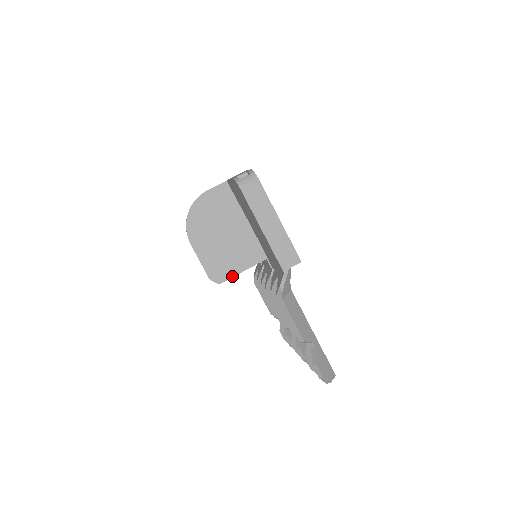
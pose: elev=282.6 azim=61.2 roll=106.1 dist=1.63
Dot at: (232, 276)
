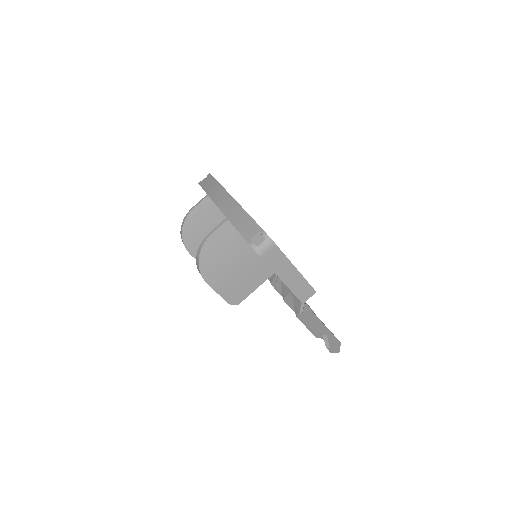
Dot at: (248, 295)
